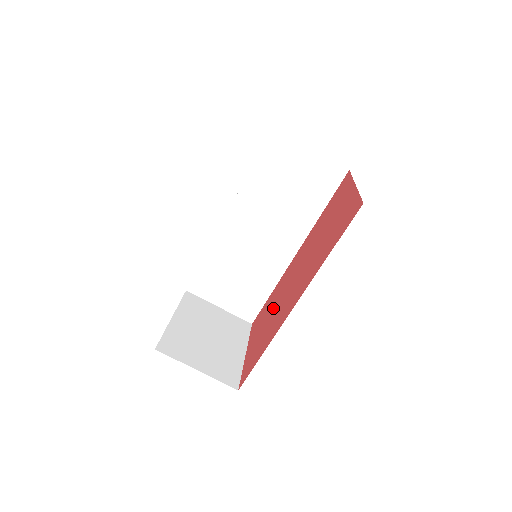
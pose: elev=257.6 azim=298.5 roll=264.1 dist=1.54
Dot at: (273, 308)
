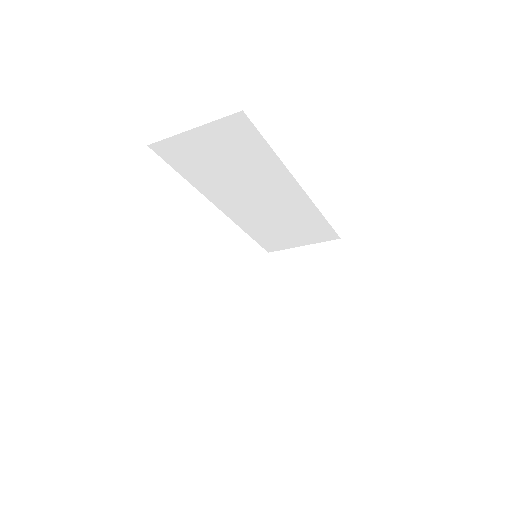
Dot at: occluded
